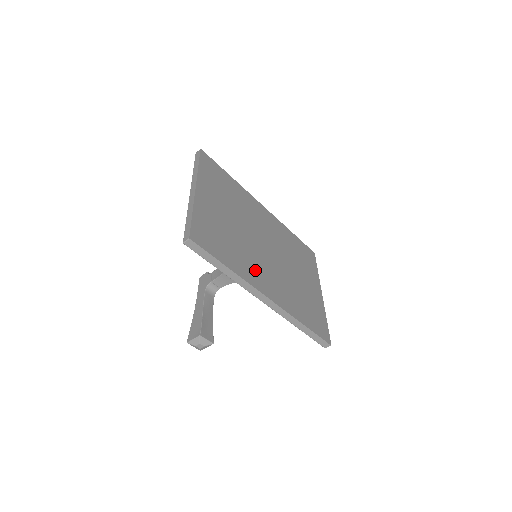
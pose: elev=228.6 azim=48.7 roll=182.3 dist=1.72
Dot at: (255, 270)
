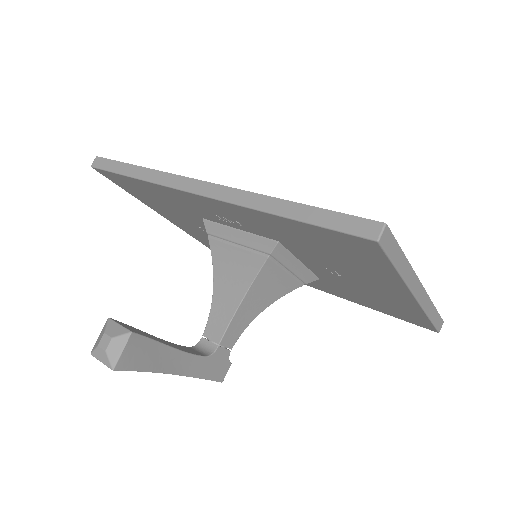
Dot at: occluded
